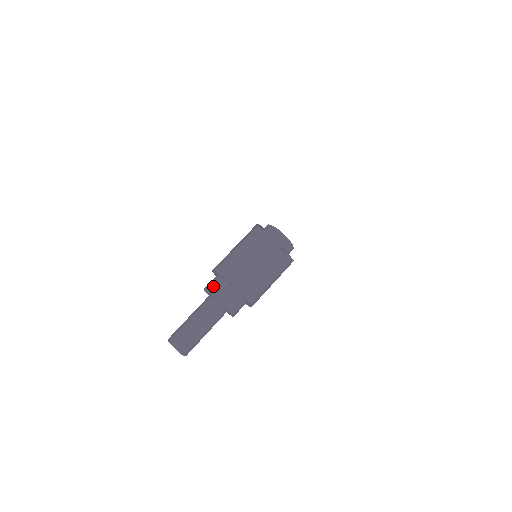
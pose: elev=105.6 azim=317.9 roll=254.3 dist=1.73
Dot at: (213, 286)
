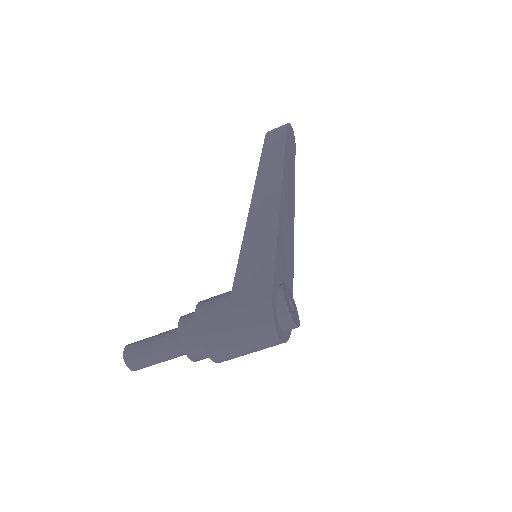
Dot at: (190, 344)
